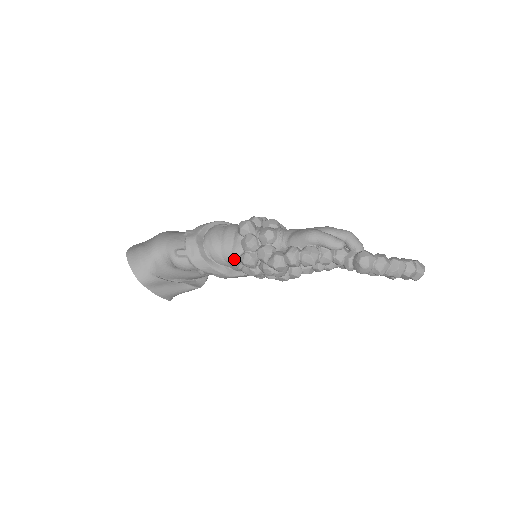
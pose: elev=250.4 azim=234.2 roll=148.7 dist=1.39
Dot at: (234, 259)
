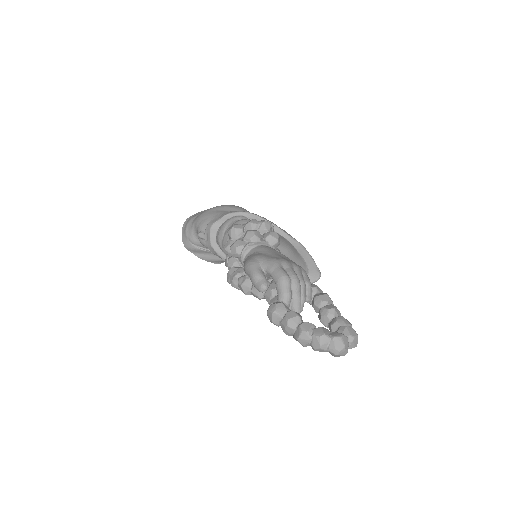
Dot at: occluded
